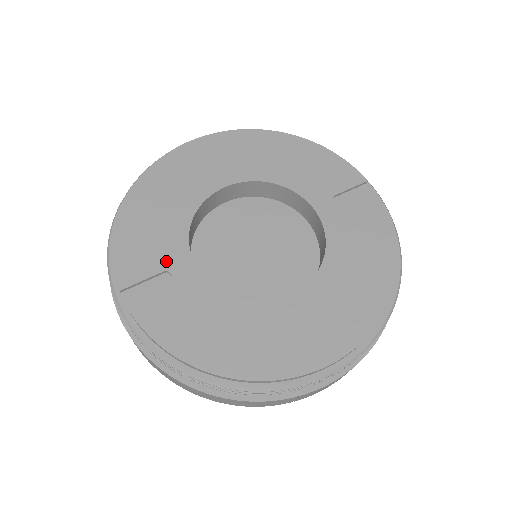
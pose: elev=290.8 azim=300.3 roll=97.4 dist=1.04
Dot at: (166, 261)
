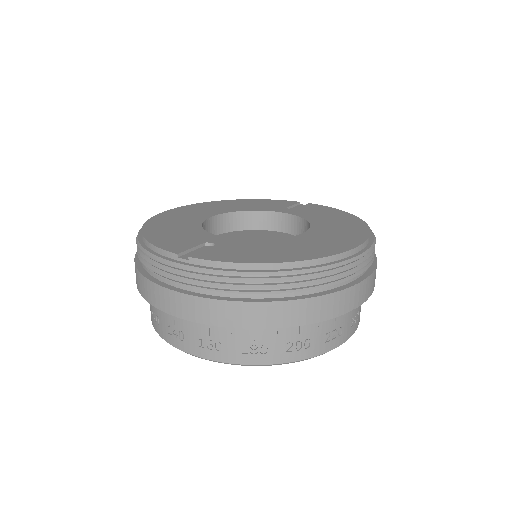
Dot at: (201, 240)
